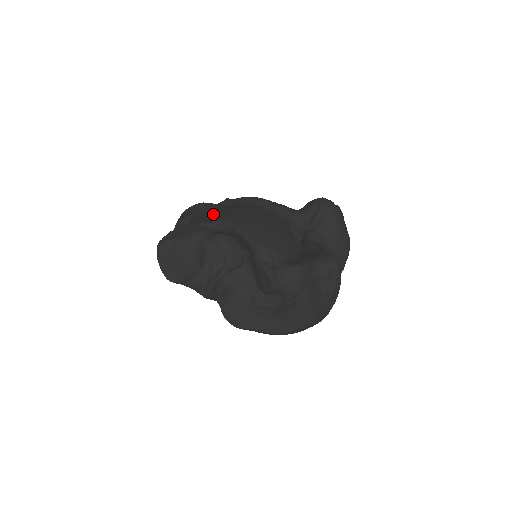
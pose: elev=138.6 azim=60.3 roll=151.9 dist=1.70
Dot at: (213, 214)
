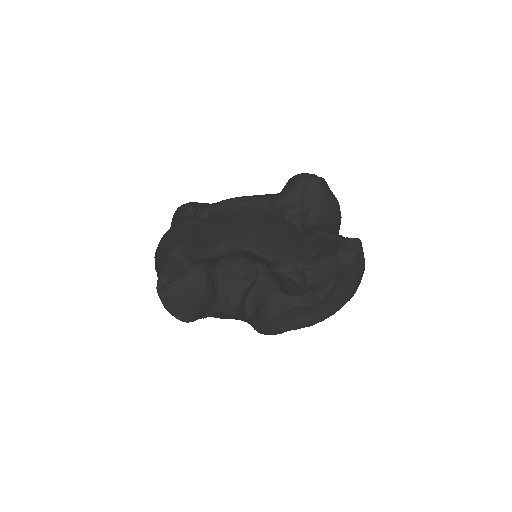
Dot at: (206, 238)
